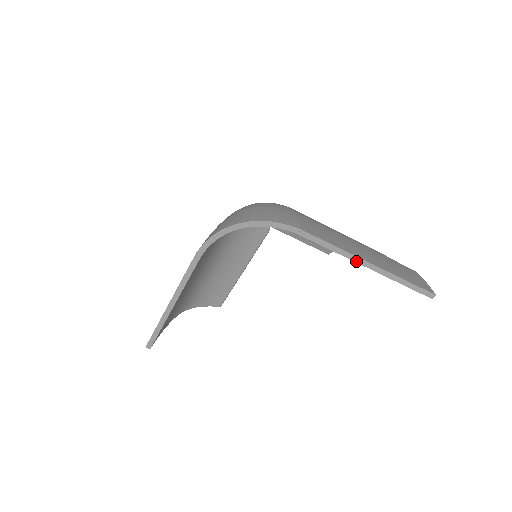
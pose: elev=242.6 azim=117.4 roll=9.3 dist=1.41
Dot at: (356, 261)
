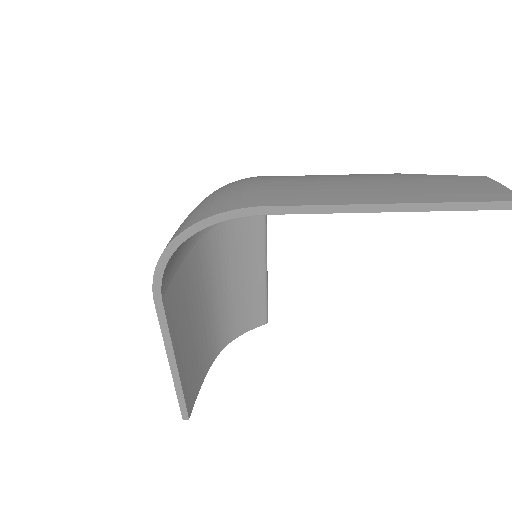
Dot at: (367, 211)
